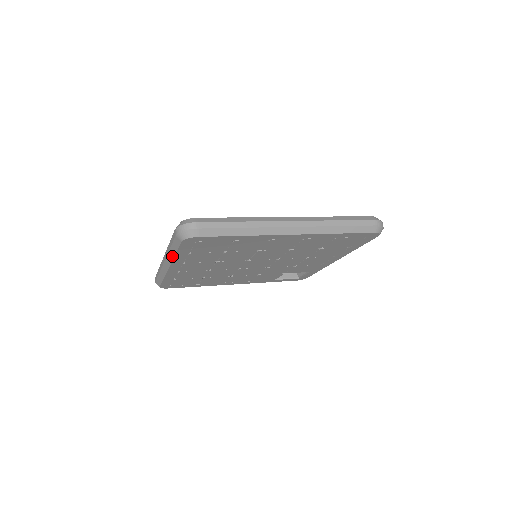
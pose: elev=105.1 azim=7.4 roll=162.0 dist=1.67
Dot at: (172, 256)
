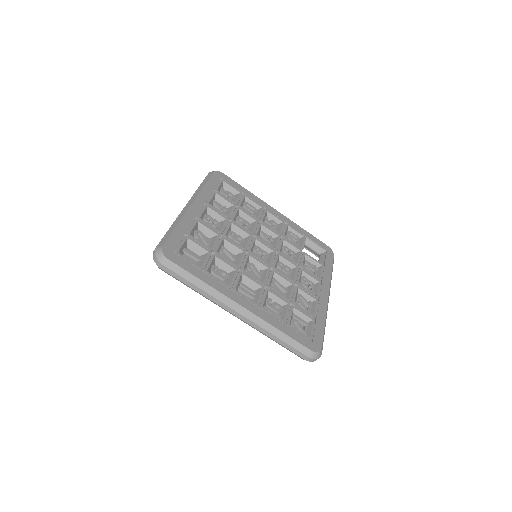
Dot at: occluded
